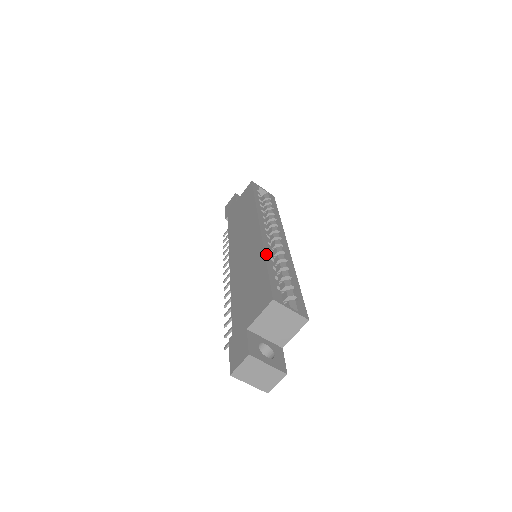
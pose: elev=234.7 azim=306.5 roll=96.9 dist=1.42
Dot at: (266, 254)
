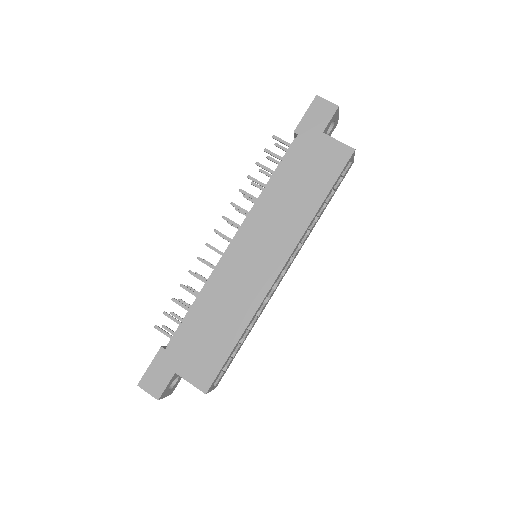
Dot at: (248, 326)
